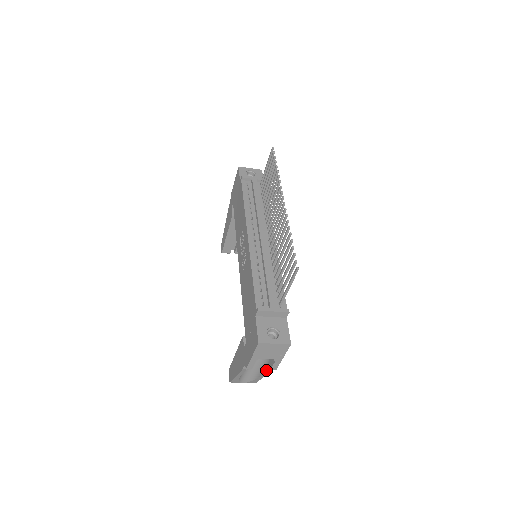
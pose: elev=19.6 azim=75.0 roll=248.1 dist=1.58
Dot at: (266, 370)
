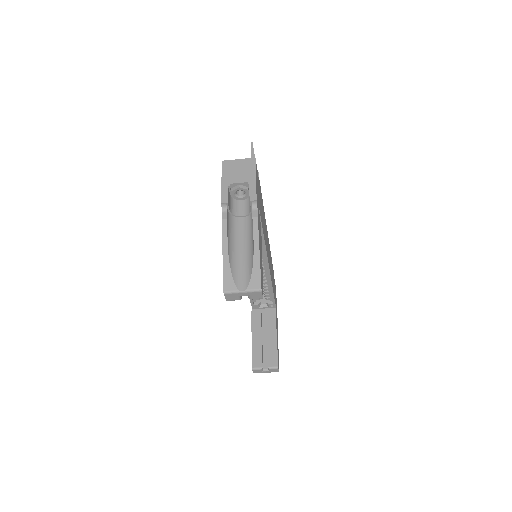
Dot at: occluded
